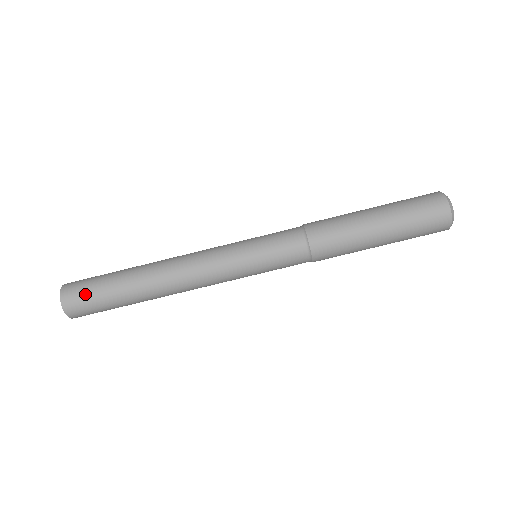
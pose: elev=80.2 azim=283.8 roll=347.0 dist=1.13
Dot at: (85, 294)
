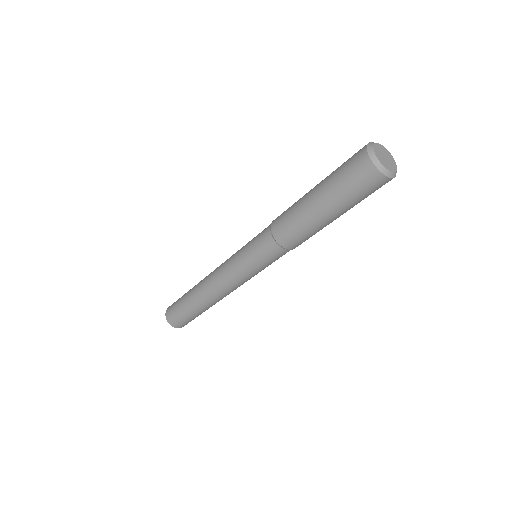
Dot at: (186, 322)
